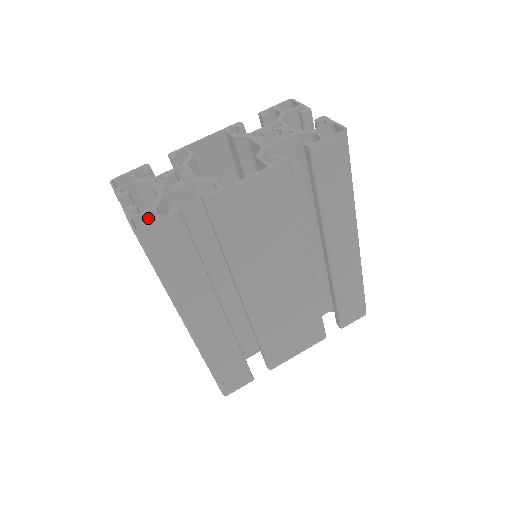
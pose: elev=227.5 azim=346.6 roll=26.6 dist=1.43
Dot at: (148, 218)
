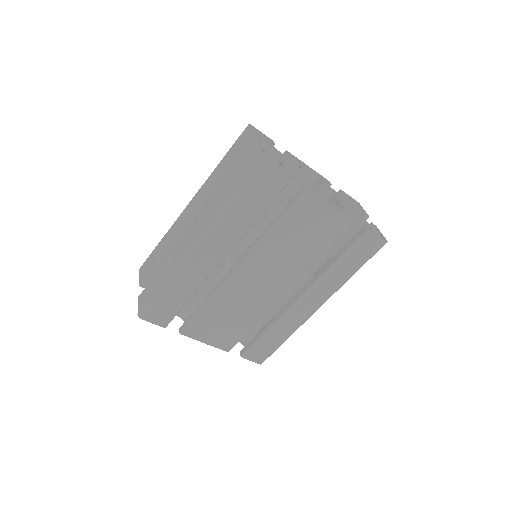
Dot at: occluded
